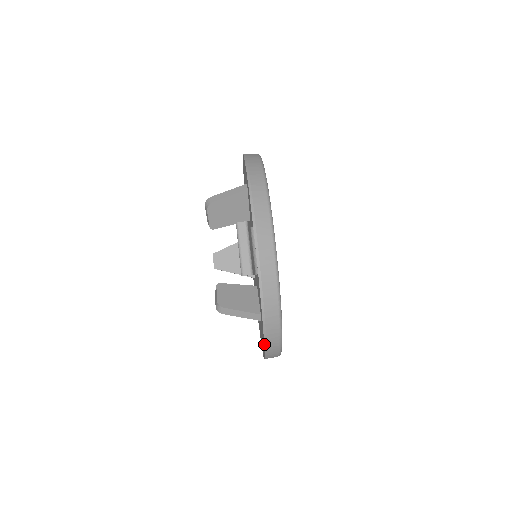
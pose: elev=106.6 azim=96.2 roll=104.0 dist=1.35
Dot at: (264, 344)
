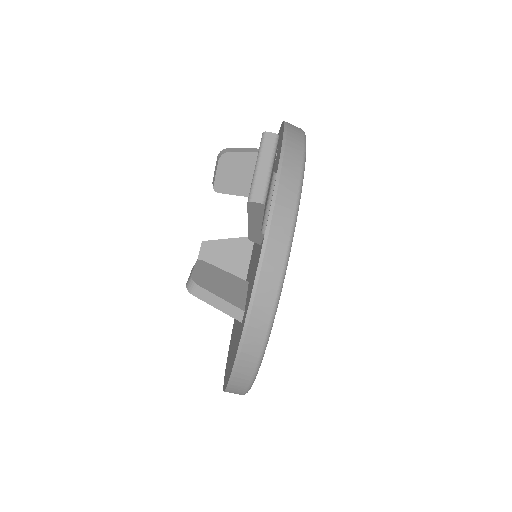
Dot at: (237, 351)
